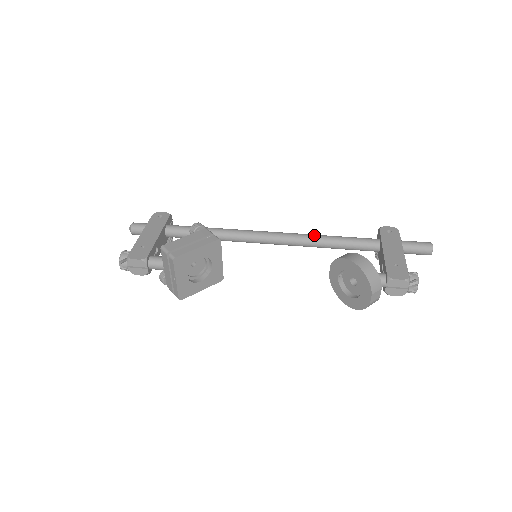
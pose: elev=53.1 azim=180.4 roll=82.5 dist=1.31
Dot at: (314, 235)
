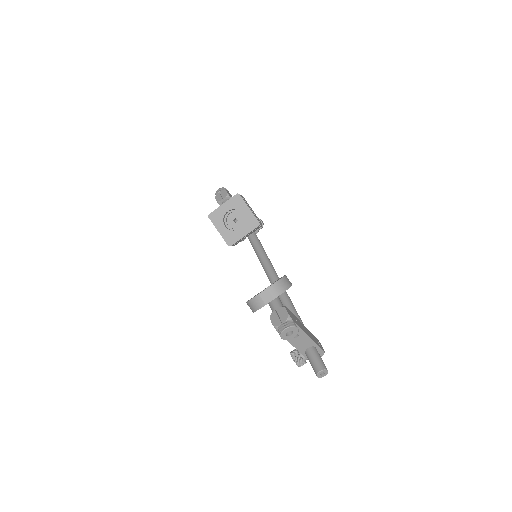
Dot at: occluded
